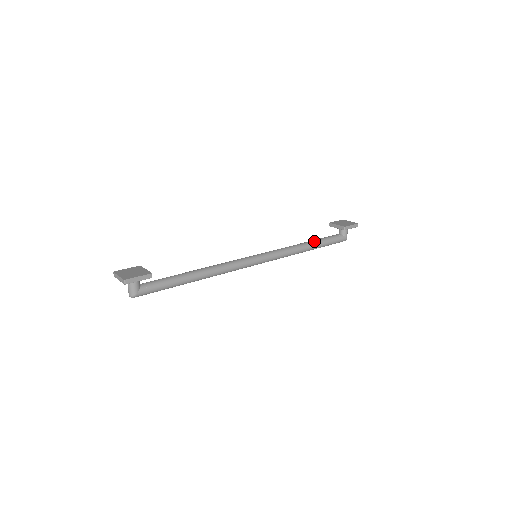
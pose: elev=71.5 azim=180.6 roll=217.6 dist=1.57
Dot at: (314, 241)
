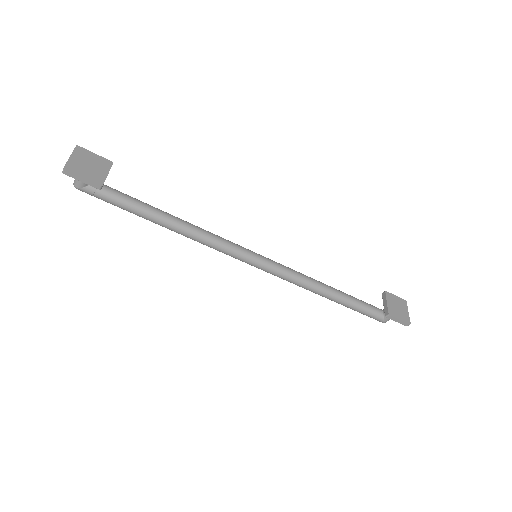
Dot at: (341, 295)
